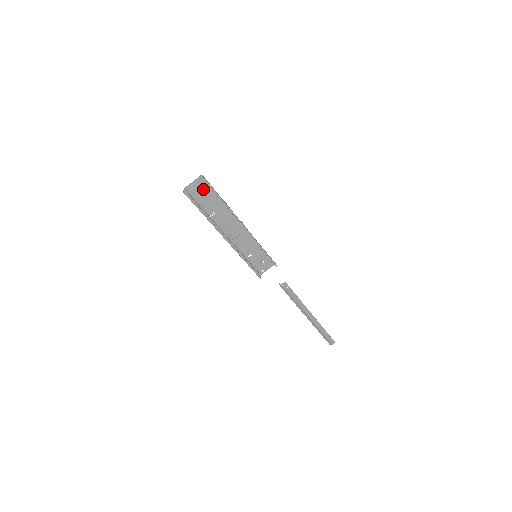
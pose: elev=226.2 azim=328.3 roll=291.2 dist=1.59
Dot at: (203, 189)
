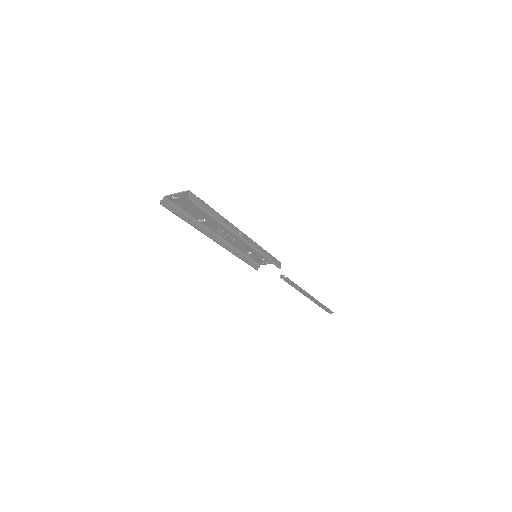
Dot at: occluded
